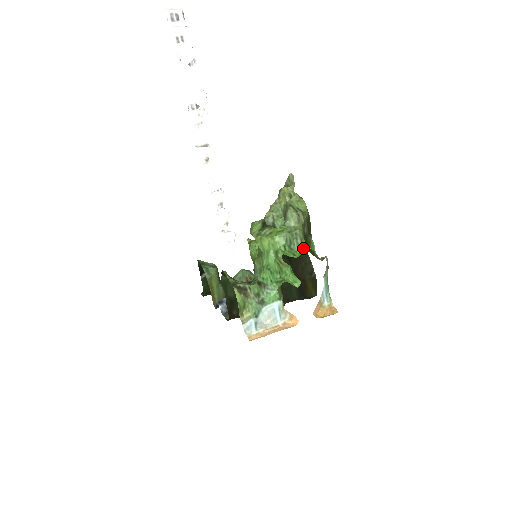
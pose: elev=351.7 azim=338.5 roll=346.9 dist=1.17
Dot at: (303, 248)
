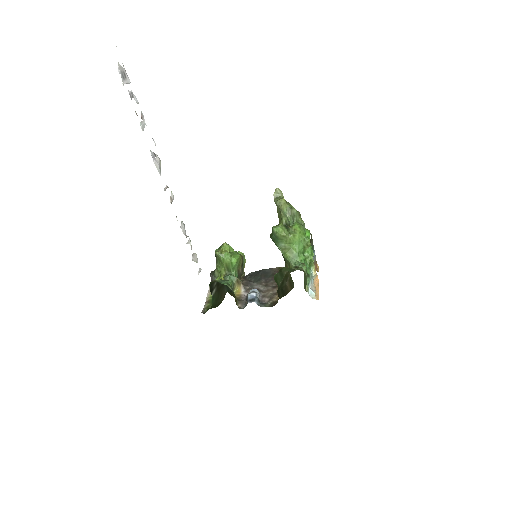
Dot at: (308, 232)
